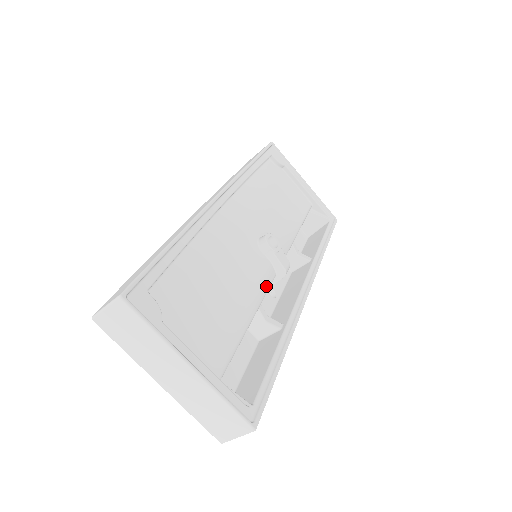
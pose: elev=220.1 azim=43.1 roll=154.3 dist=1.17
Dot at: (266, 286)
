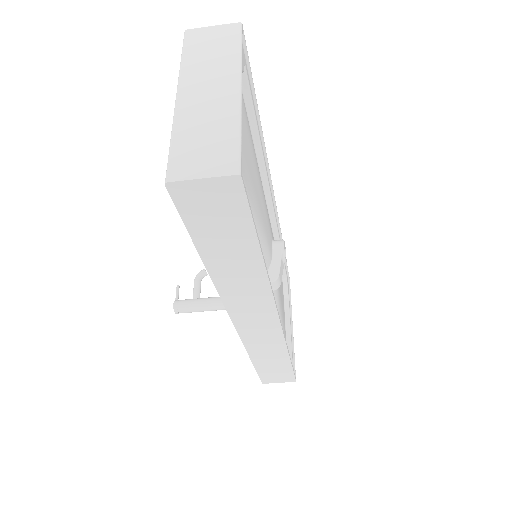
Dot at: (264, 251)
